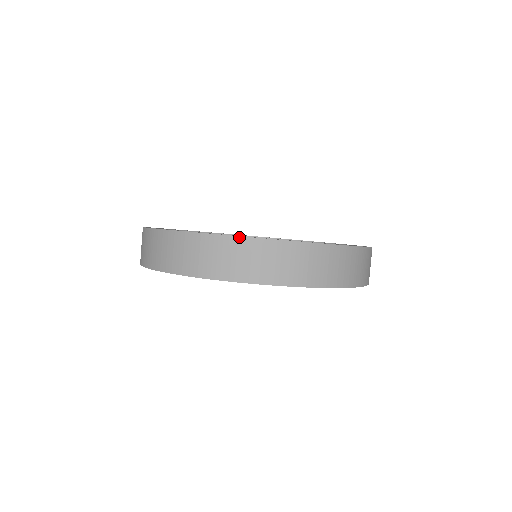
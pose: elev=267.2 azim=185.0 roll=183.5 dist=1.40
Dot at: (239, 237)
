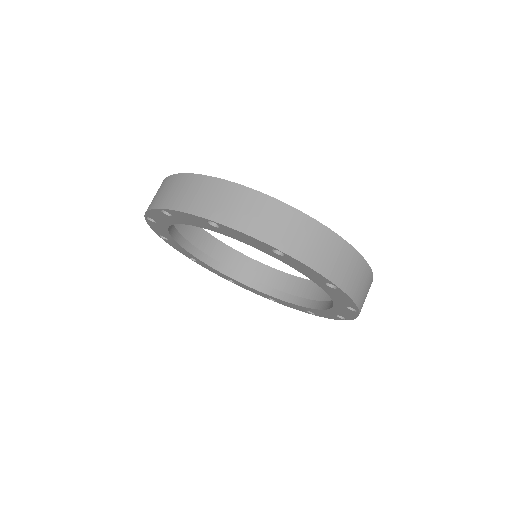
Dot at: (222, 180)
